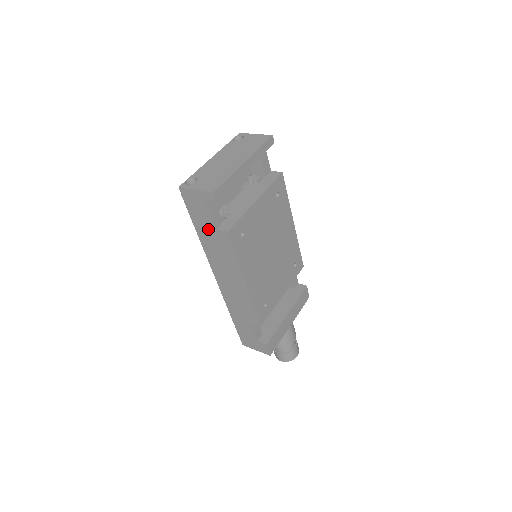
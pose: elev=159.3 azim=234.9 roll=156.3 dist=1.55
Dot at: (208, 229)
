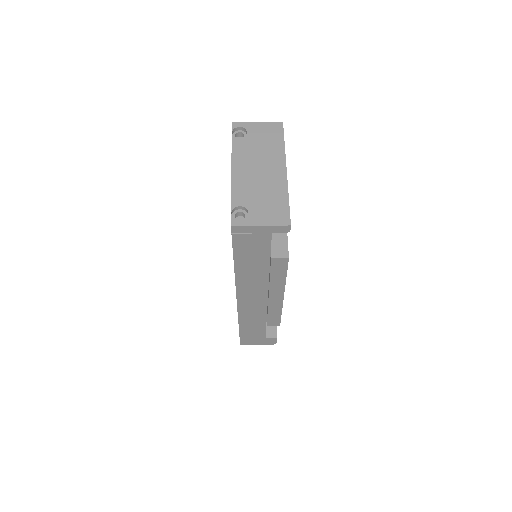
Dot at: (257, 260)
